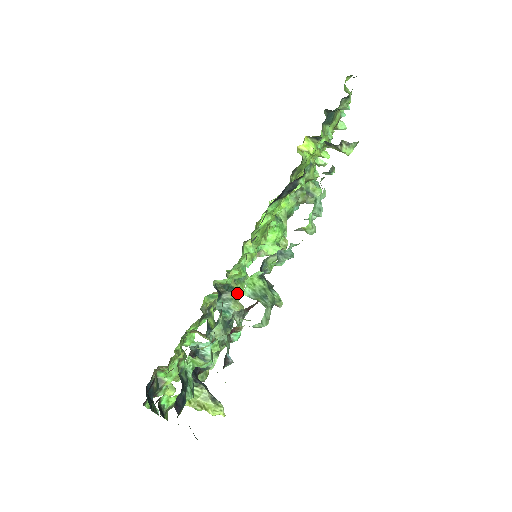
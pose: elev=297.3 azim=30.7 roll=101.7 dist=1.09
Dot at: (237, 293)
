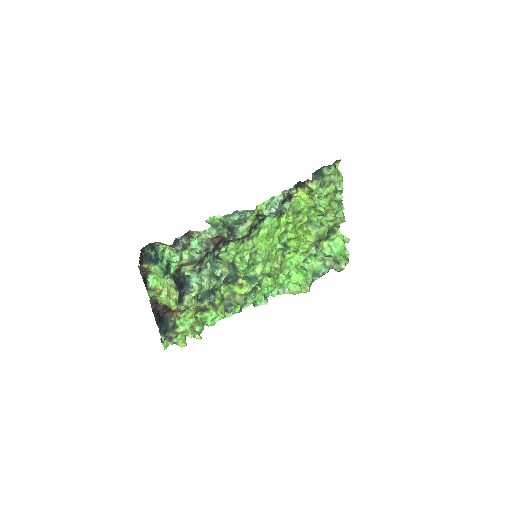
Dot at: (241, 282)
